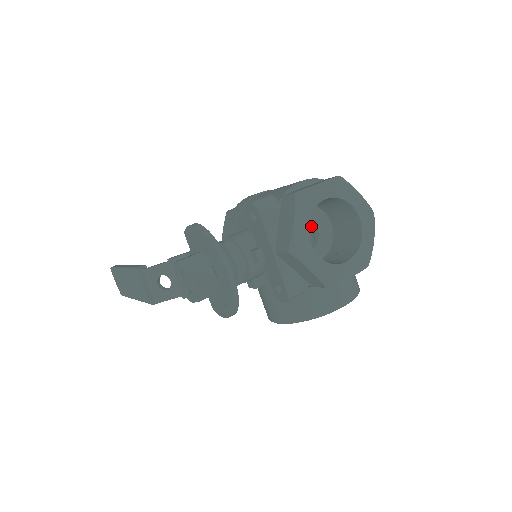
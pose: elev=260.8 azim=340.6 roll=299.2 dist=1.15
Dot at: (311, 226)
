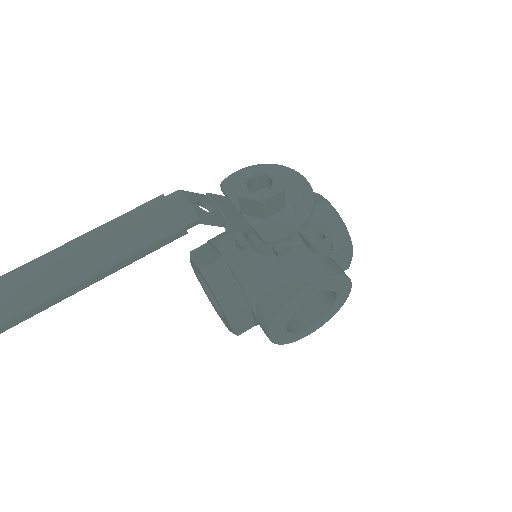
Dot at: occluded
